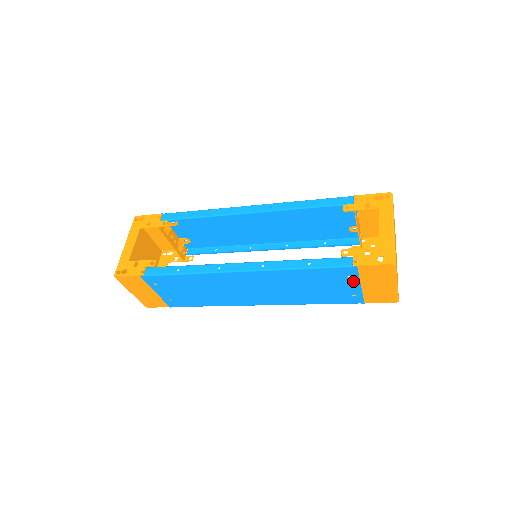
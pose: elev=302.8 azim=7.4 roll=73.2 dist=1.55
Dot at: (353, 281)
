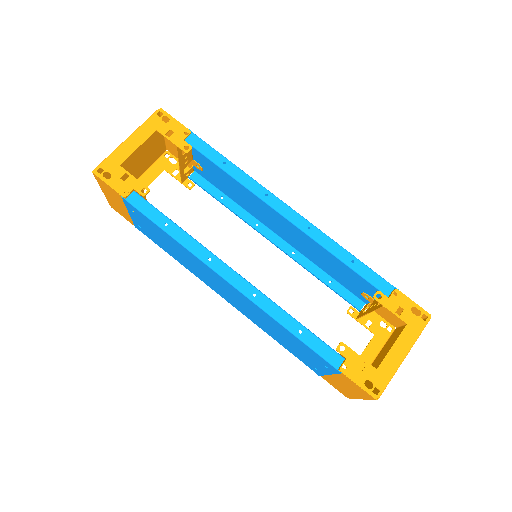
Dot at: (326, 369)
